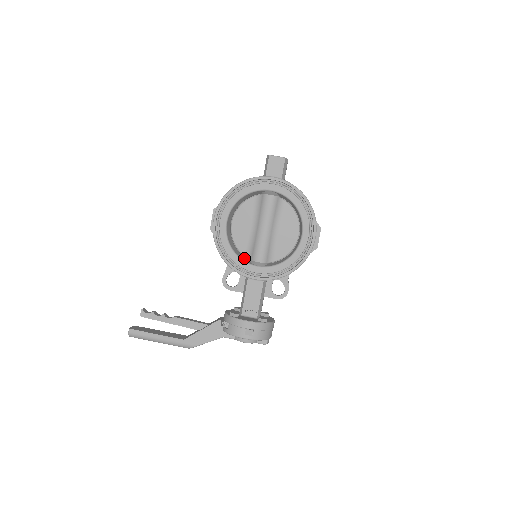
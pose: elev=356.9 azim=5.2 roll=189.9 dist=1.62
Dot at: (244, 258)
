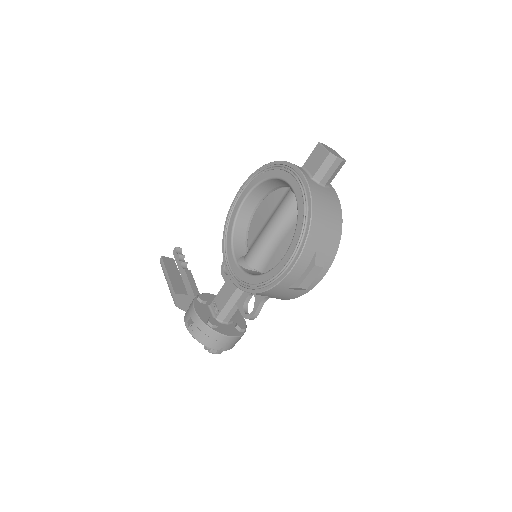
Dot at: (241, 249)
